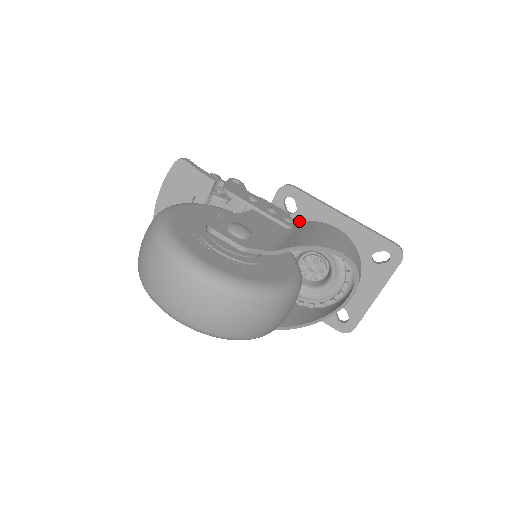
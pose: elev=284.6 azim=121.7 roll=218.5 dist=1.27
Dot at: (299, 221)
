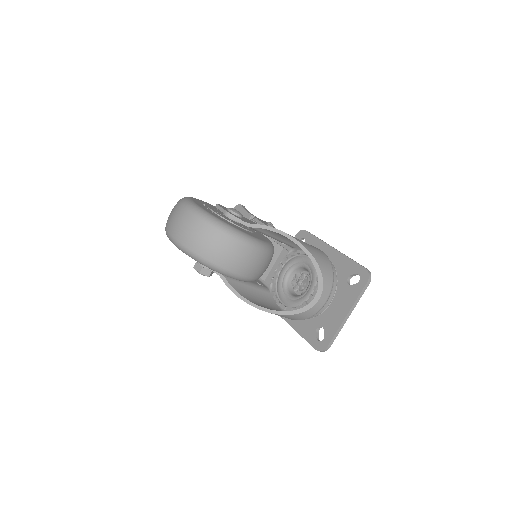
Dot at: occluded
